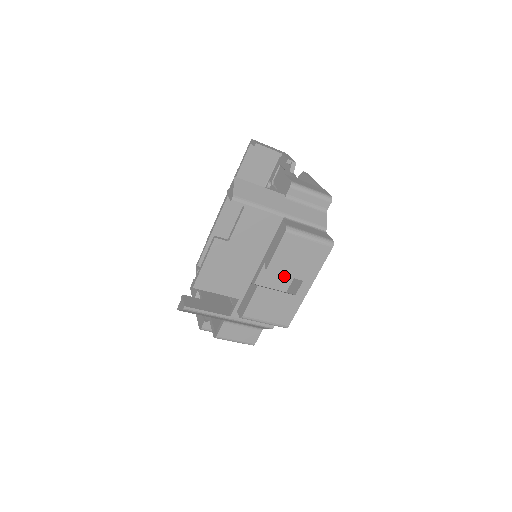
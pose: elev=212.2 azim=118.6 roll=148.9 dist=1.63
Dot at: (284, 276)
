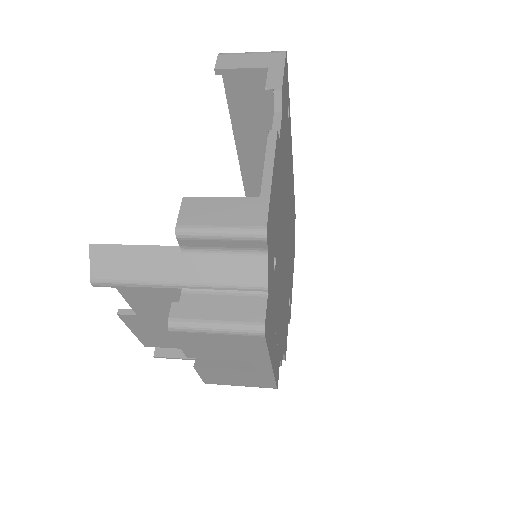
Dot at: occluded
